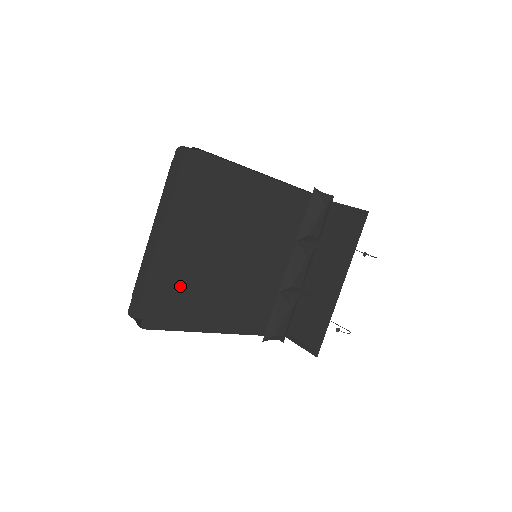
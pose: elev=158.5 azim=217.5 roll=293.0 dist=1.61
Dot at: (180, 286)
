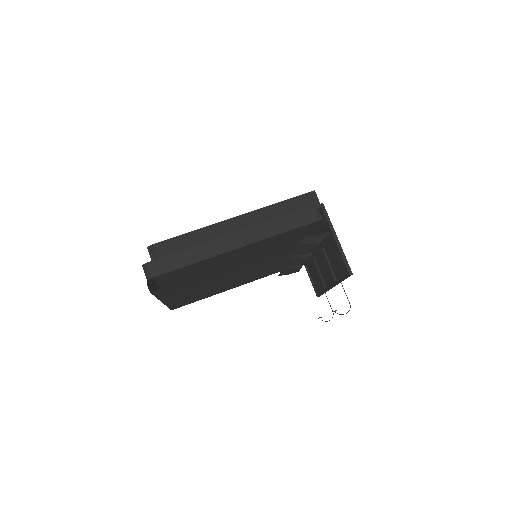
Dot at: occluded
